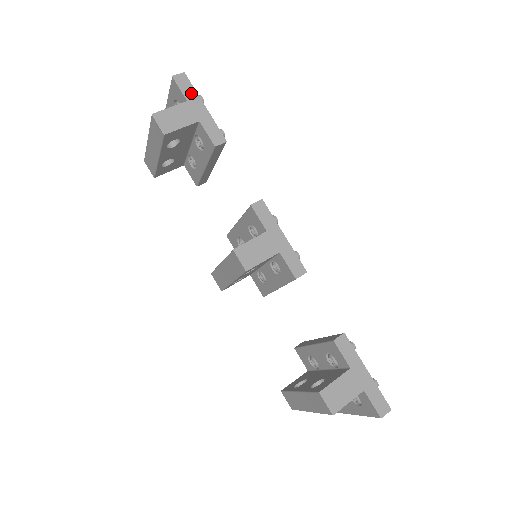
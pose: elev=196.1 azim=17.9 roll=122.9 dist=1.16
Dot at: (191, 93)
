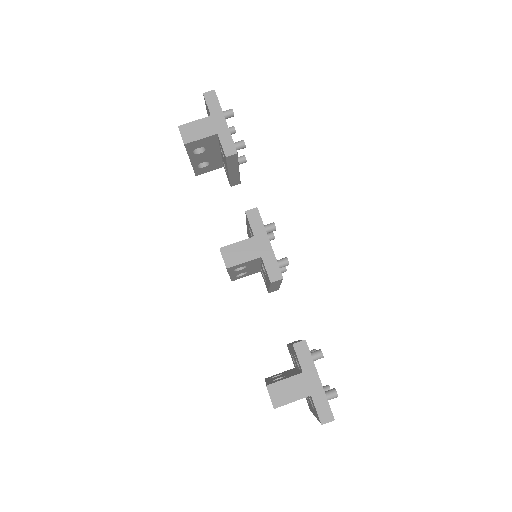
Dot at: (216, 108)
